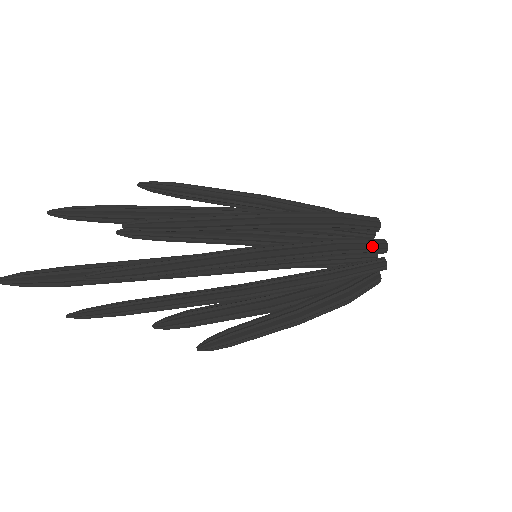
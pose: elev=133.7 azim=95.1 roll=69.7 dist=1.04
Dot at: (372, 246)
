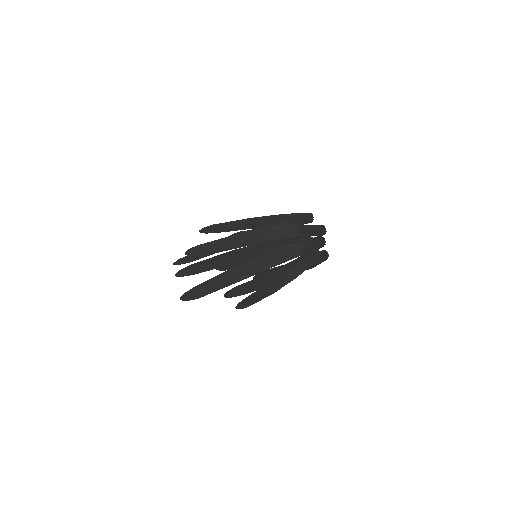
Dot at: occluded
